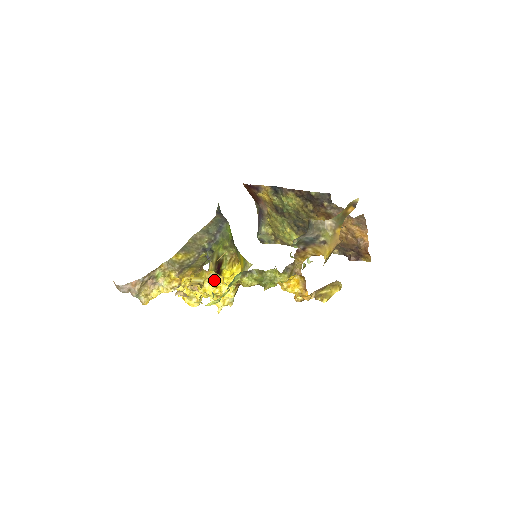
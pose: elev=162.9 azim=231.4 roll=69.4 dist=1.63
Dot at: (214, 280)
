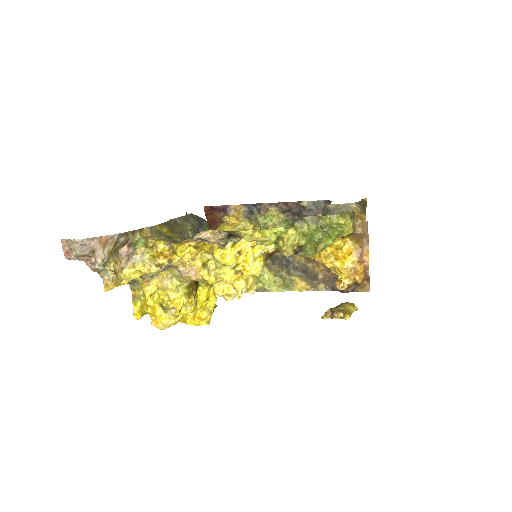
Dot at: occluded
